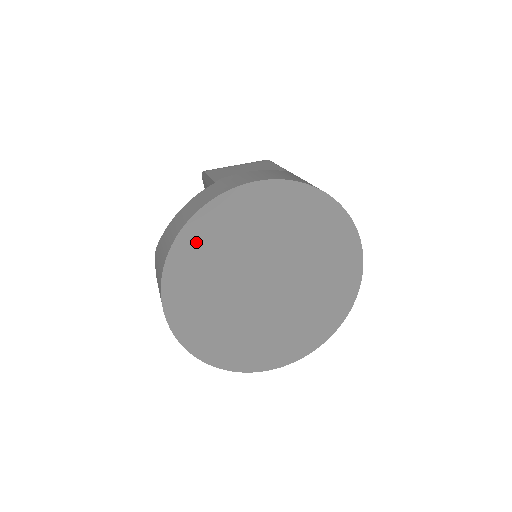
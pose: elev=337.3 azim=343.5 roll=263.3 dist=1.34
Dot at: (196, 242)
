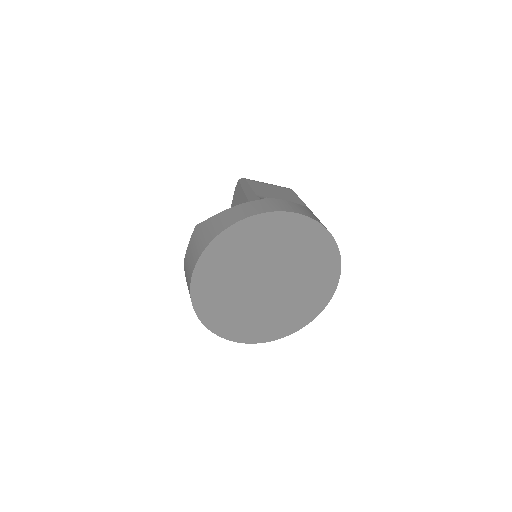
Dot at: (238, 236)
